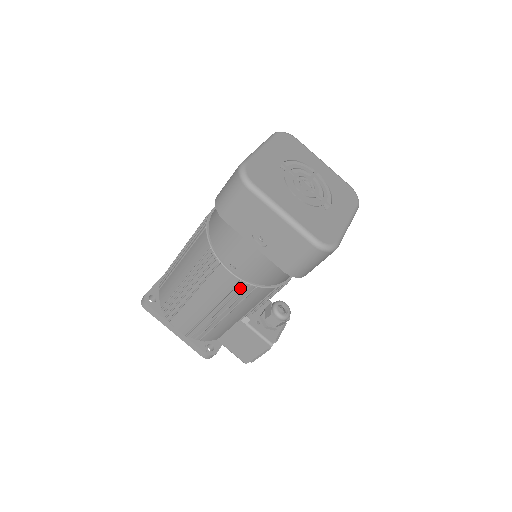
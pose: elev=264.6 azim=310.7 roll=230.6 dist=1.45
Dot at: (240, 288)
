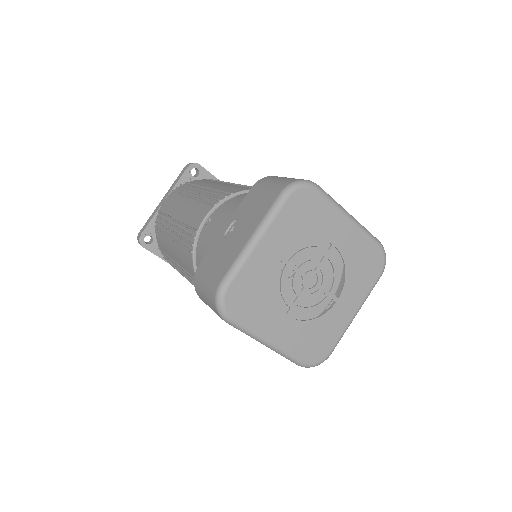
Dot at: occluded
